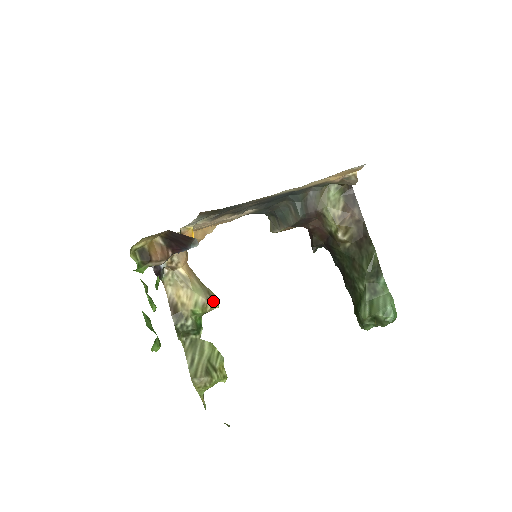
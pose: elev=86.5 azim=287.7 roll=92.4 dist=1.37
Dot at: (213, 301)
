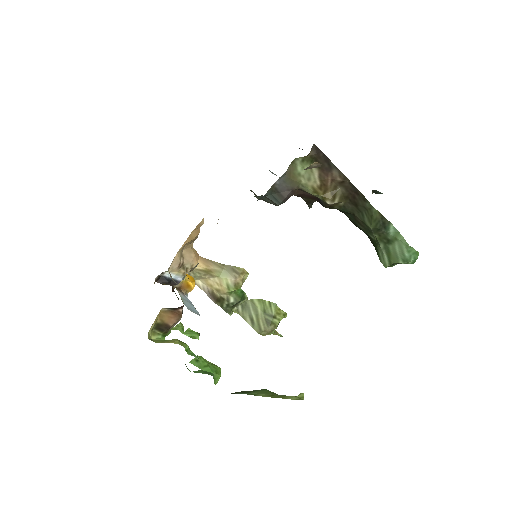
Dot at: (241, 275)
